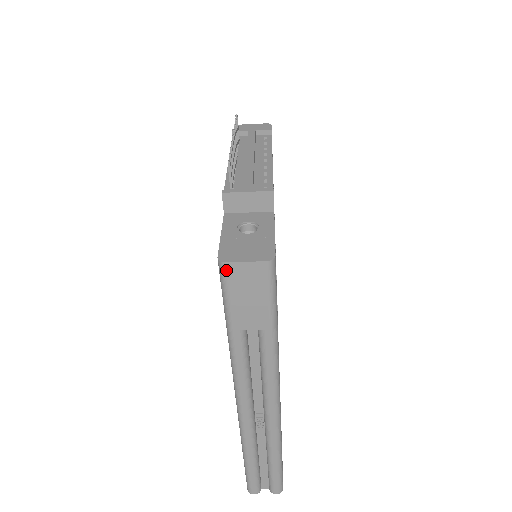
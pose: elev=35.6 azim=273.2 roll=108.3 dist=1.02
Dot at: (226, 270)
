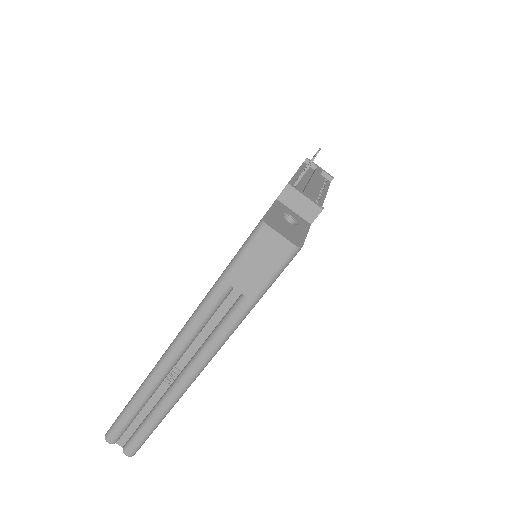
Dot at: (262, 230)
